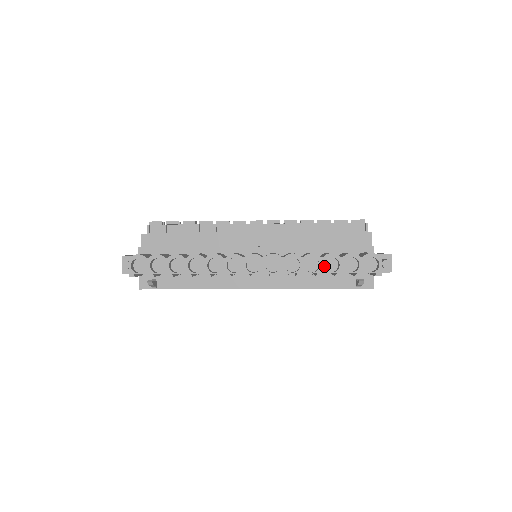
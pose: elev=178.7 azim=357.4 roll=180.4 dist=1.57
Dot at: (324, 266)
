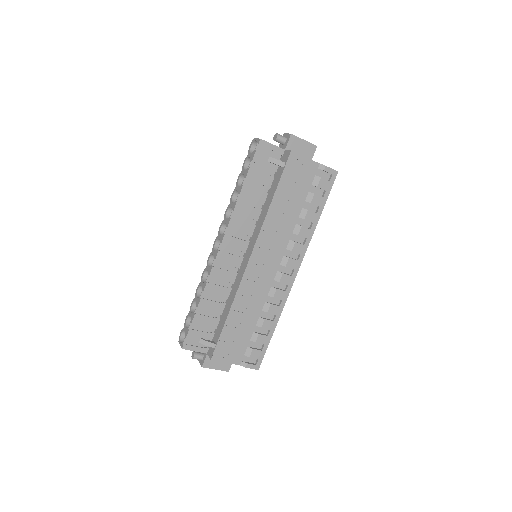
Dot at: (239, 187)
